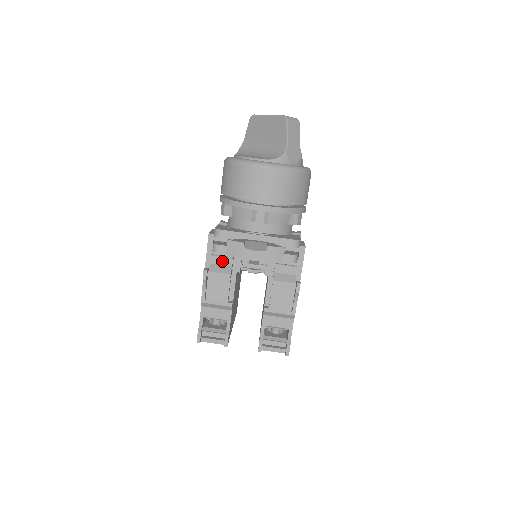
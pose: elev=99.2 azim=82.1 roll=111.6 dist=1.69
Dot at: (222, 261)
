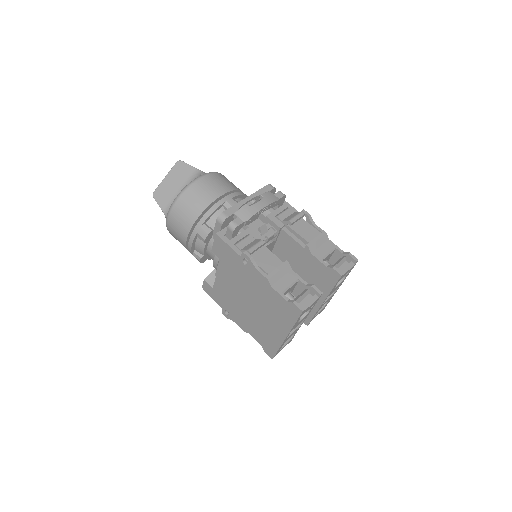
Dot at: (245, 242)
